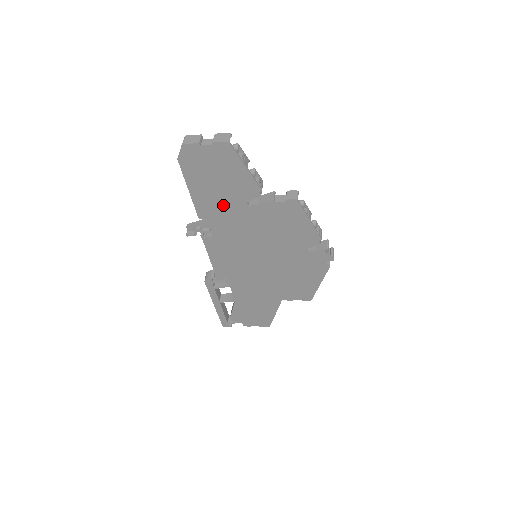
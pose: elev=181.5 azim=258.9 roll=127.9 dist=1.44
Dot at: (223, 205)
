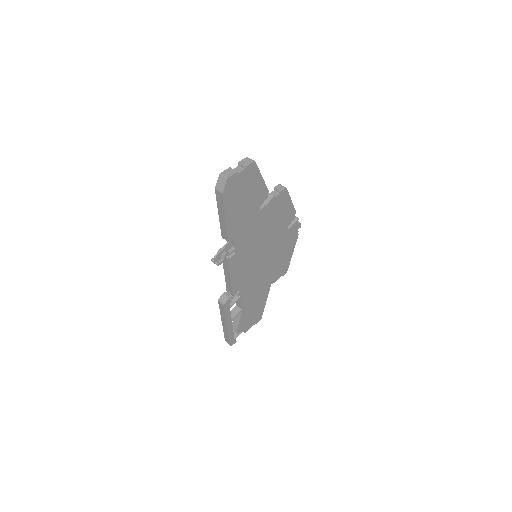
Dot at: (245, 219)
